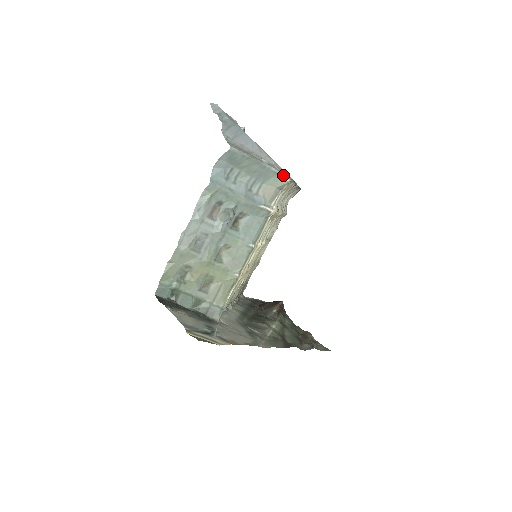
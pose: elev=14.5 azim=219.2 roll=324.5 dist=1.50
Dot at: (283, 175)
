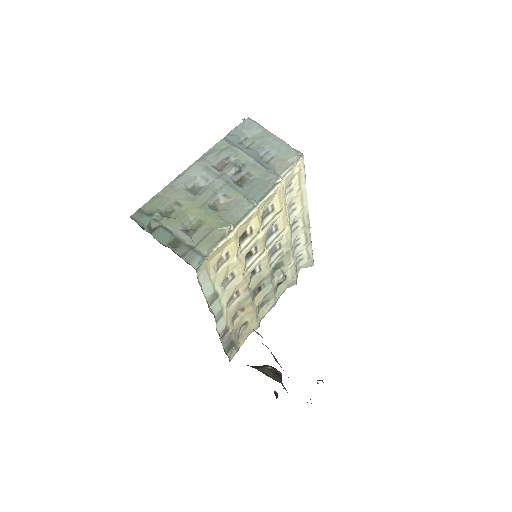
Dot at: (296, 150)
